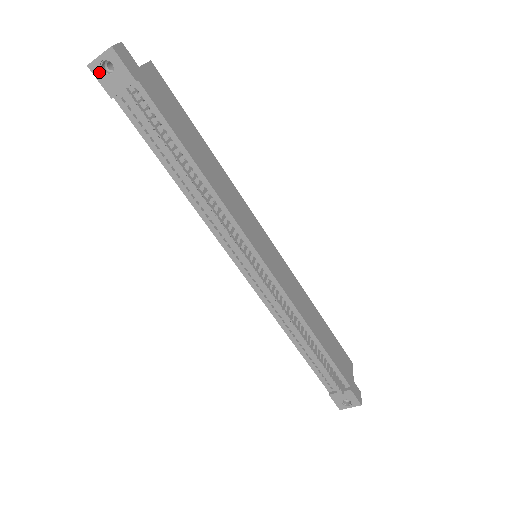
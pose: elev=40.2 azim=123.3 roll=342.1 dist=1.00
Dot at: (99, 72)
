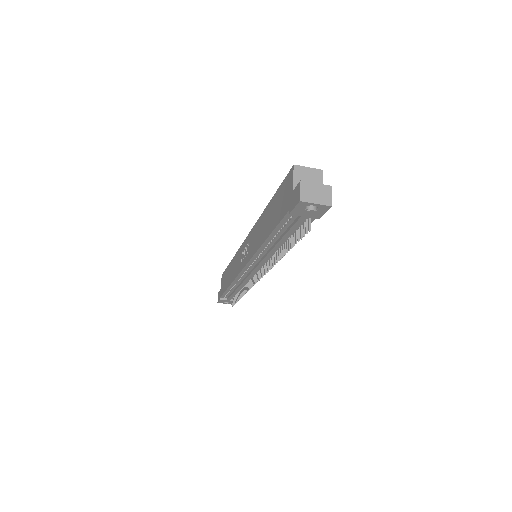
Dot at: (303, 206)
